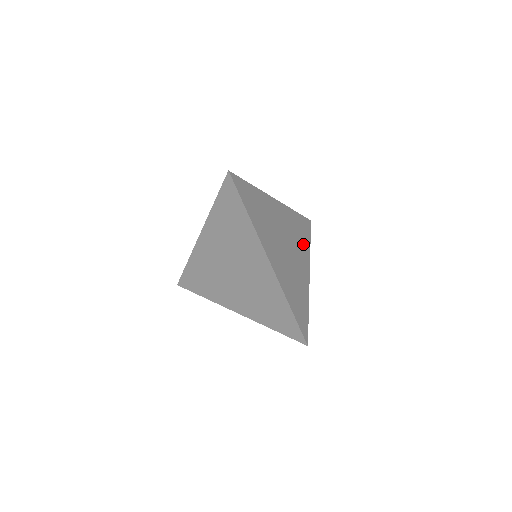
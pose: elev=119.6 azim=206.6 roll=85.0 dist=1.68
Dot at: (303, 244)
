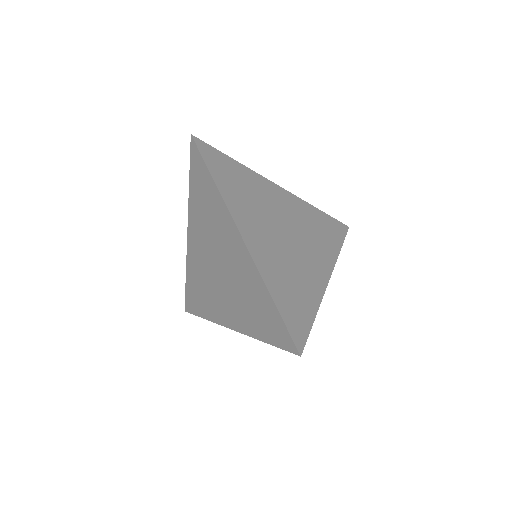
Dot at: (325, 244)
